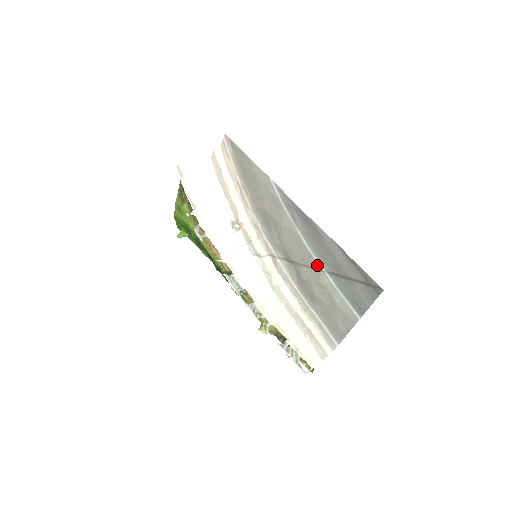
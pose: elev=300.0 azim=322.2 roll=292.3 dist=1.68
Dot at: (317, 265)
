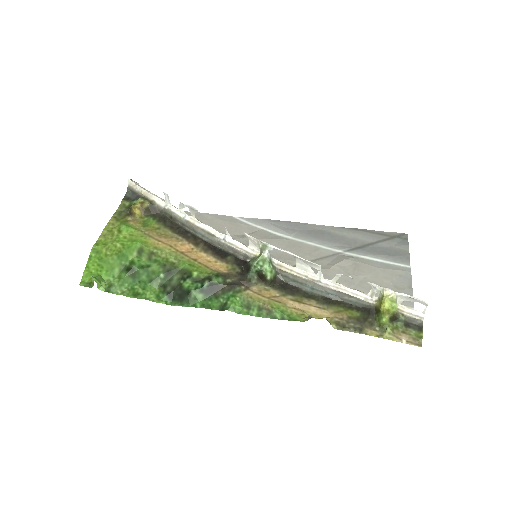
Dot at: (330, 251)
